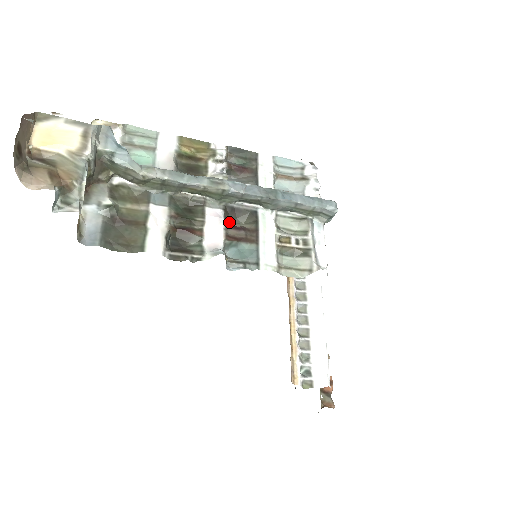
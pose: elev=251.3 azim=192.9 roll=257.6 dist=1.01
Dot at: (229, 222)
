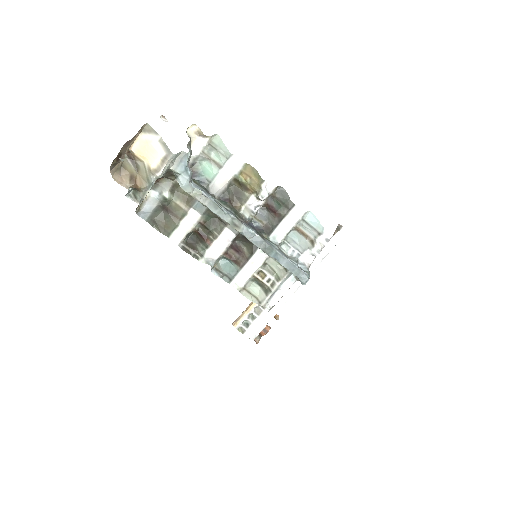
Dot at: (238, 241)
